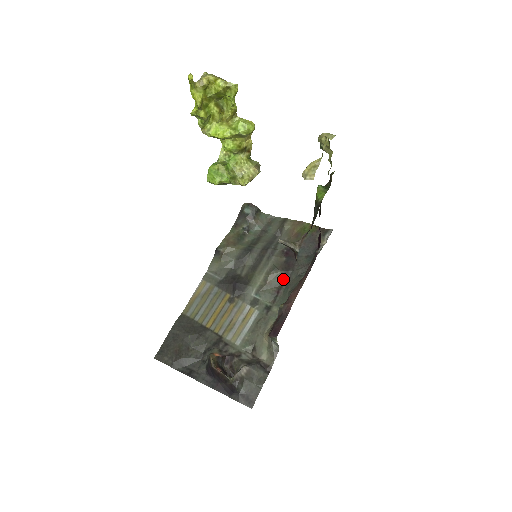
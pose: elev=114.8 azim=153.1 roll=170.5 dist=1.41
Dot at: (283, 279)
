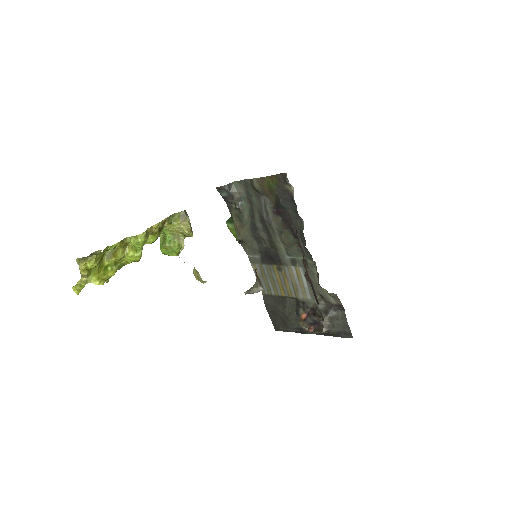
Dot at: (294, 235)
